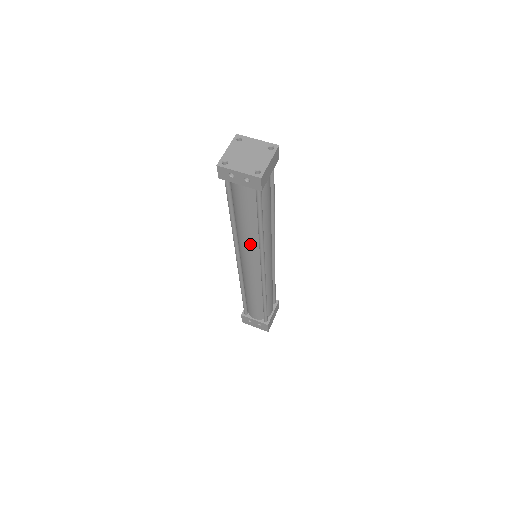
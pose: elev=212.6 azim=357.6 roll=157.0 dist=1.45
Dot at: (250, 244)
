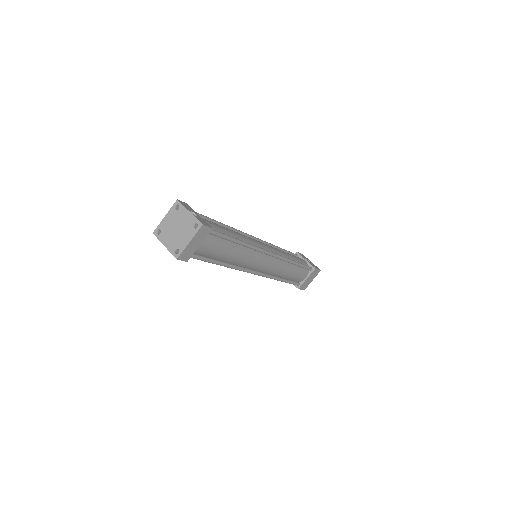
Dot at: occluded
